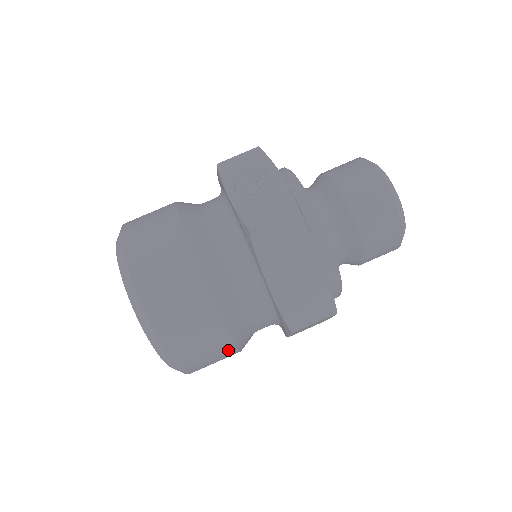
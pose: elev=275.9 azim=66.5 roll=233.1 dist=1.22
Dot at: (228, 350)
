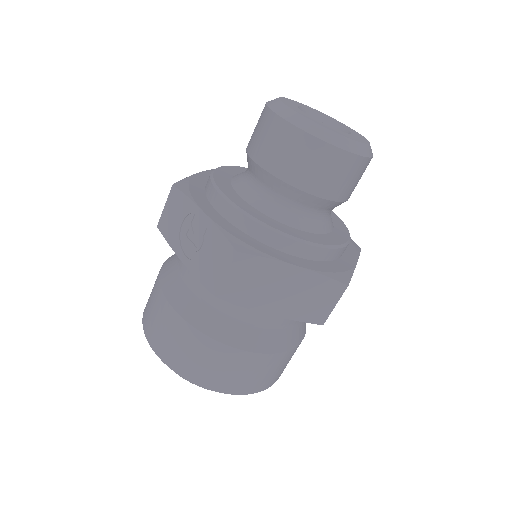
Dot at: (290, 354)
